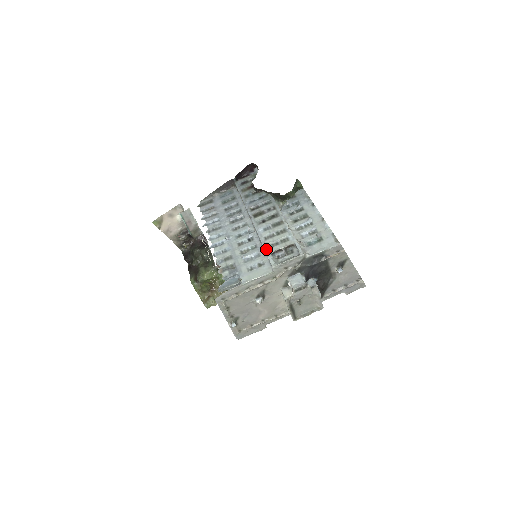
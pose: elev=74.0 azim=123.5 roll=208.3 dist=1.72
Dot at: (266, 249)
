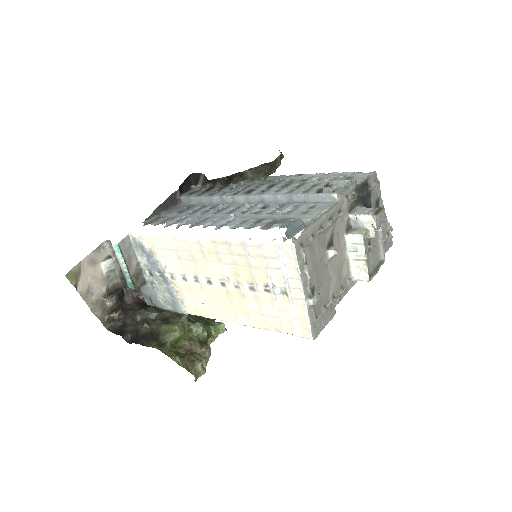
Dot at: (304, 193)
